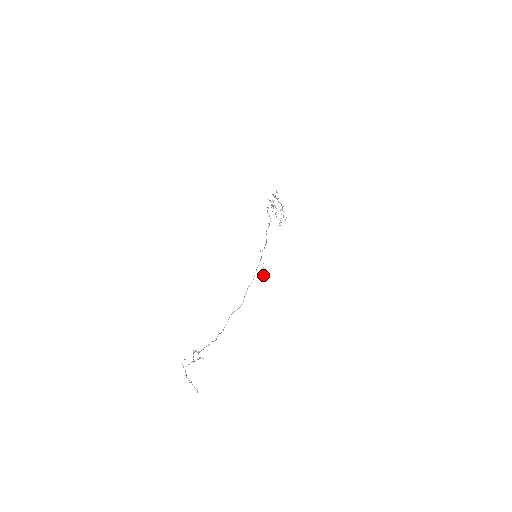
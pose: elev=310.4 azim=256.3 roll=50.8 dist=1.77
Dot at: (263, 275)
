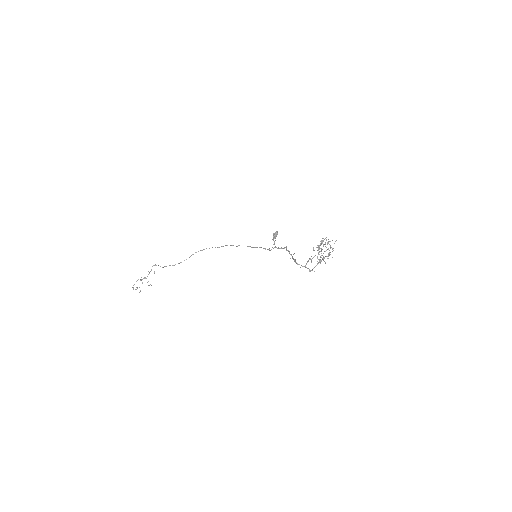
Dot at: (273, 236)
